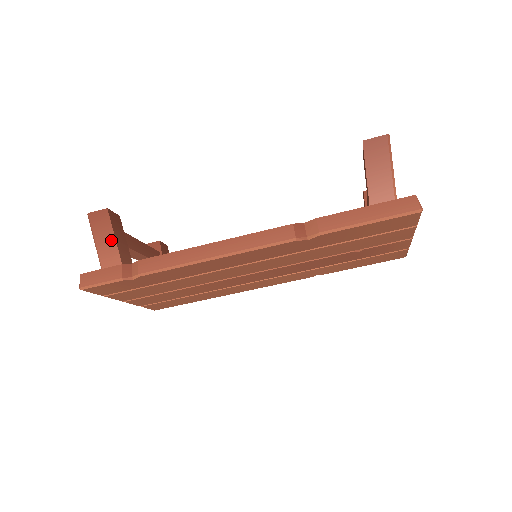
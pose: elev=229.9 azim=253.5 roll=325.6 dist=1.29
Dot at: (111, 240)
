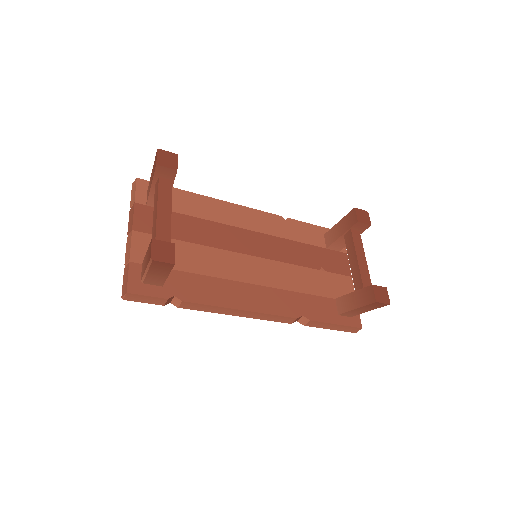
Dot at: (164, 276)
